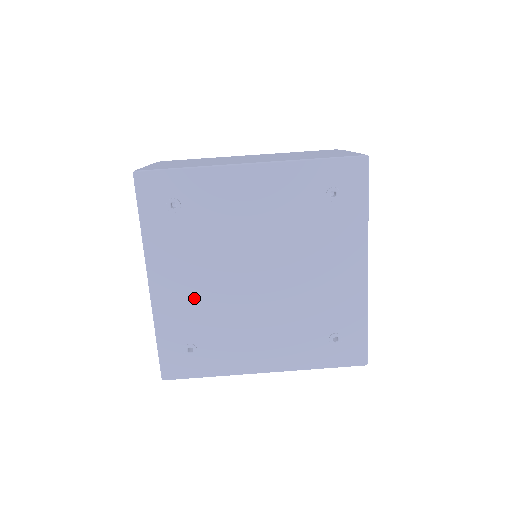
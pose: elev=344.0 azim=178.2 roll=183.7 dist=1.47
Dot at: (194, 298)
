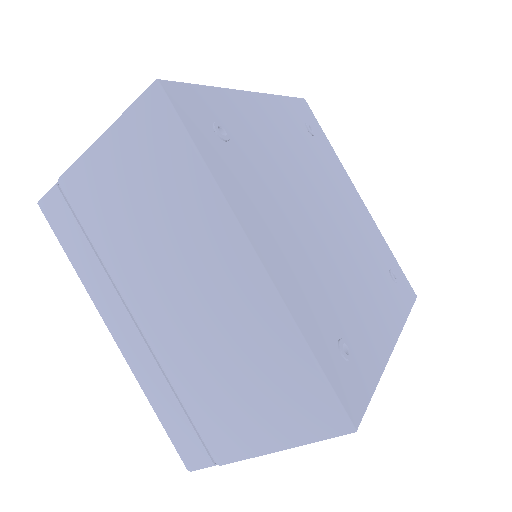
Dot at: (269, 142)
